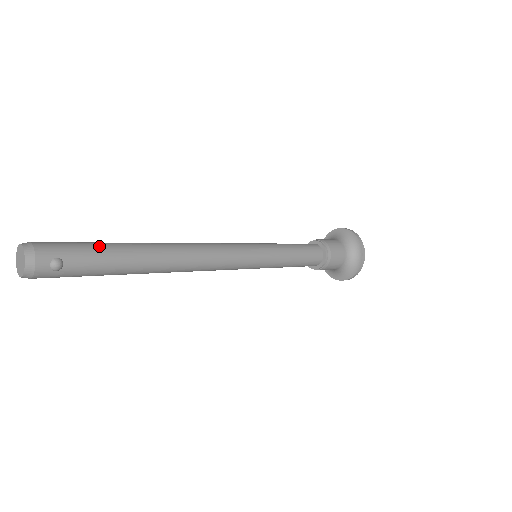
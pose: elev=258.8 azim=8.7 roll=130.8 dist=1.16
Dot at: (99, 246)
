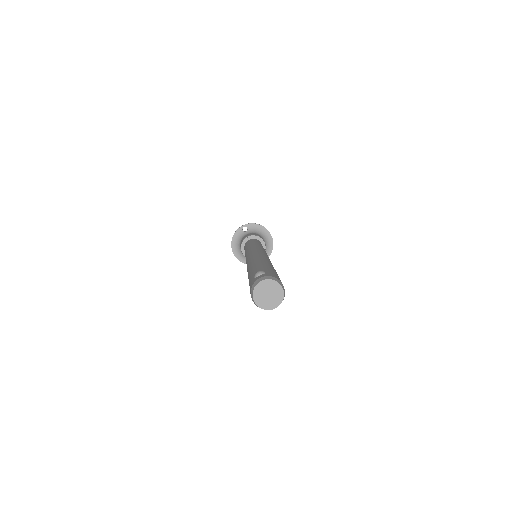
Dot at: occluded
